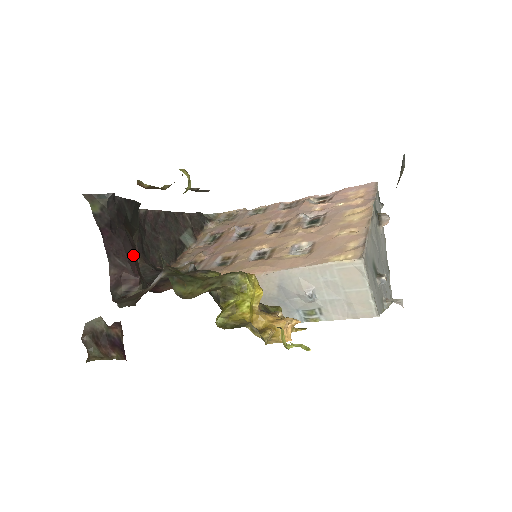
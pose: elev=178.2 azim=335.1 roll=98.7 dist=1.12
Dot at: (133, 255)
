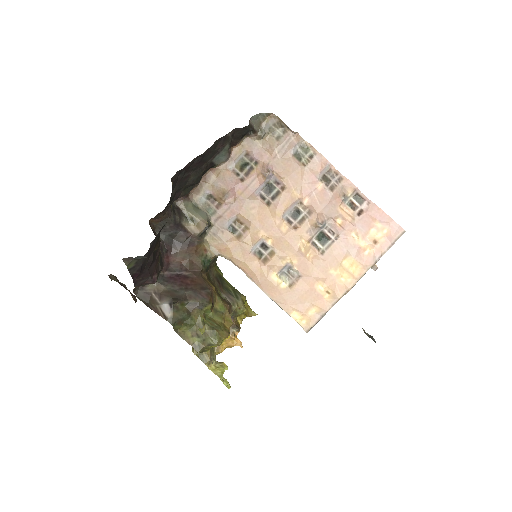
Dot at: (155, 264)
